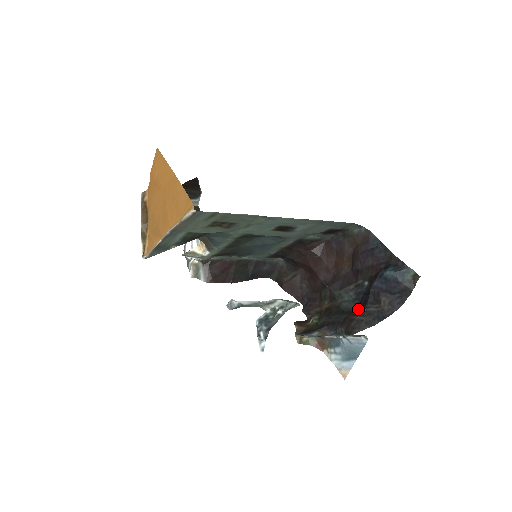
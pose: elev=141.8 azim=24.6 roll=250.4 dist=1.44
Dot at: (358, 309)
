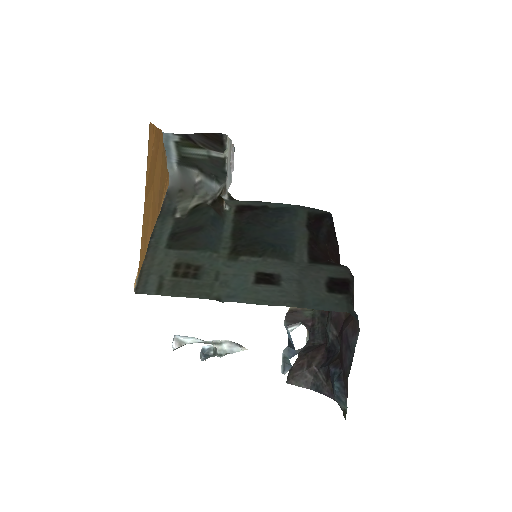
Dot at: (318, 359)
